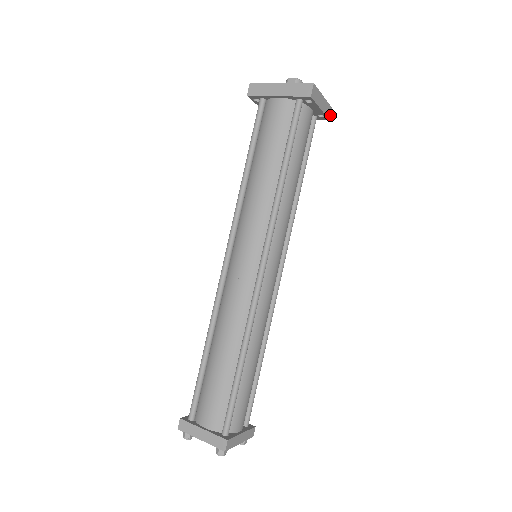
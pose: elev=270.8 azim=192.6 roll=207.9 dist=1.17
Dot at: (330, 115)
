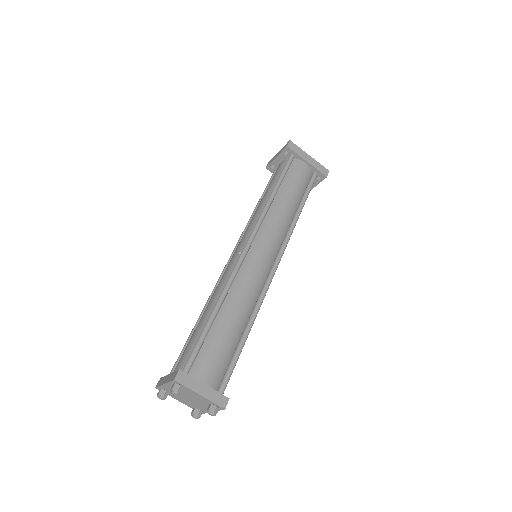
Dot at: occluded
